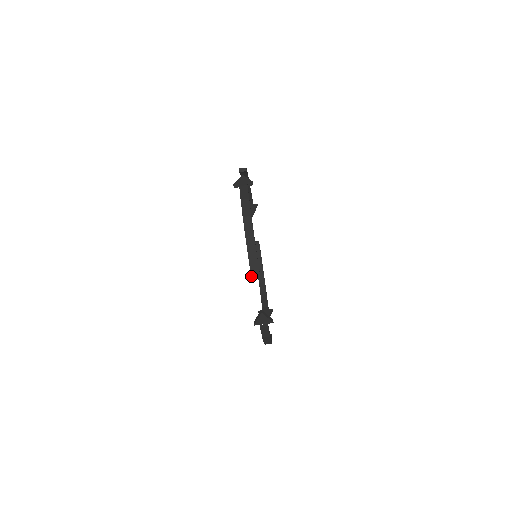
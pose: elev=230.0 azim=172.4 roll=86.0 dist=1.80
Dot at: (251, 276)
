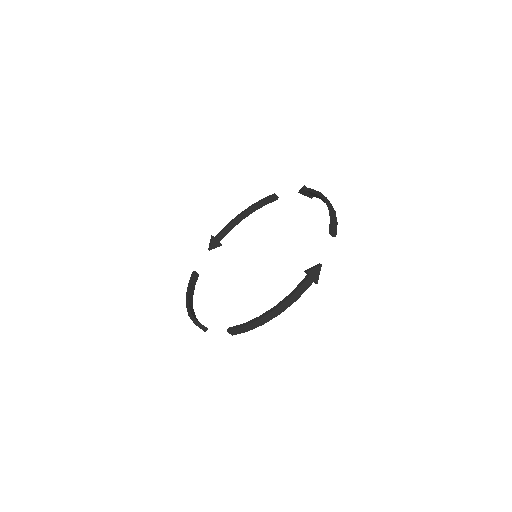
Dot at: (332, 230)
